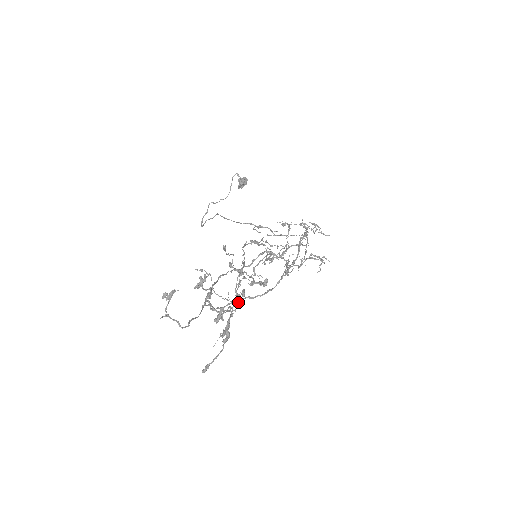
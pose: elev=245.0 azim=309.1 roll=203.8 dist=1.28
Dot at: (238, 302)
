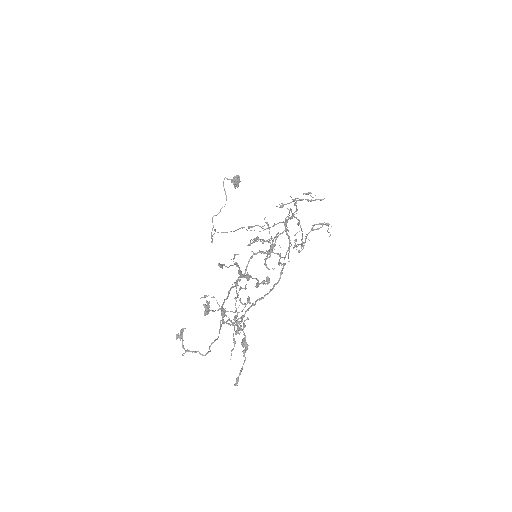
Dot at: occluded
